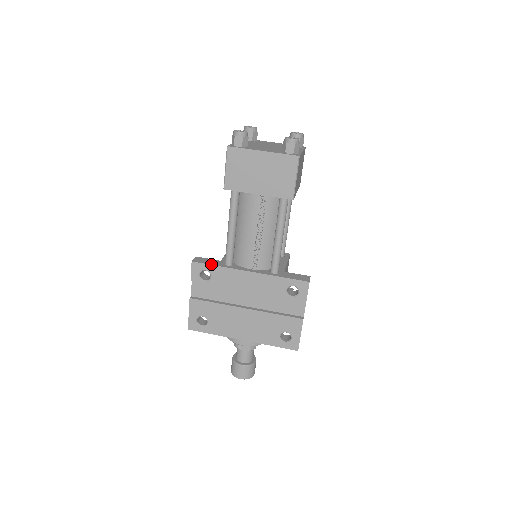
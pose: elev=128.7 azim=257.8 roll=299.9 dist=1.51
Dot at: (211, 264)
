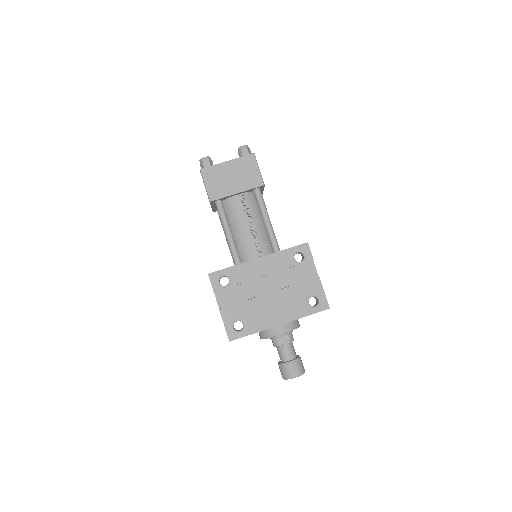
Dot at: (225, 268)
